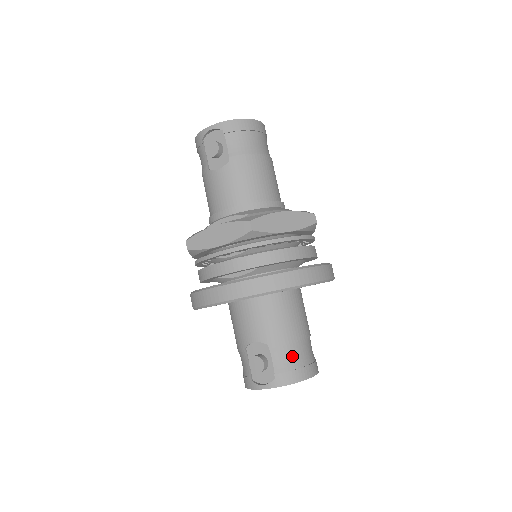
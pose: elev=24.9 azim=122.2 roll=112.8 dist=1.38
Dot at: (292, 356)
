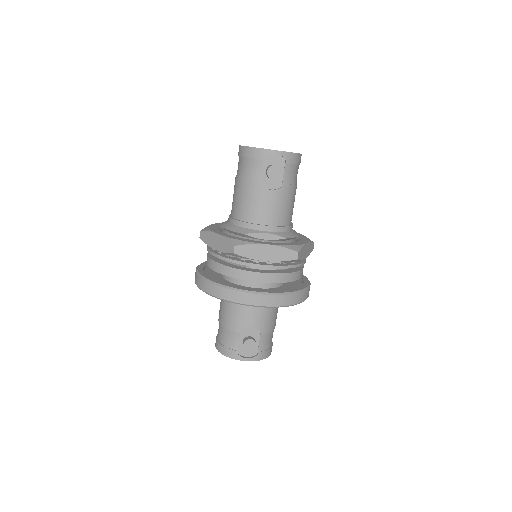
Dot at: (270, 339)
